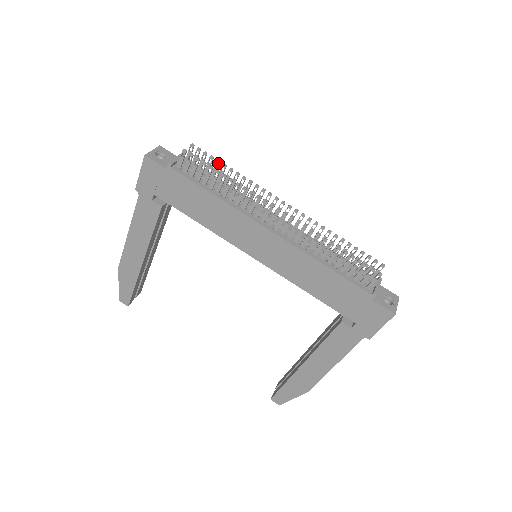
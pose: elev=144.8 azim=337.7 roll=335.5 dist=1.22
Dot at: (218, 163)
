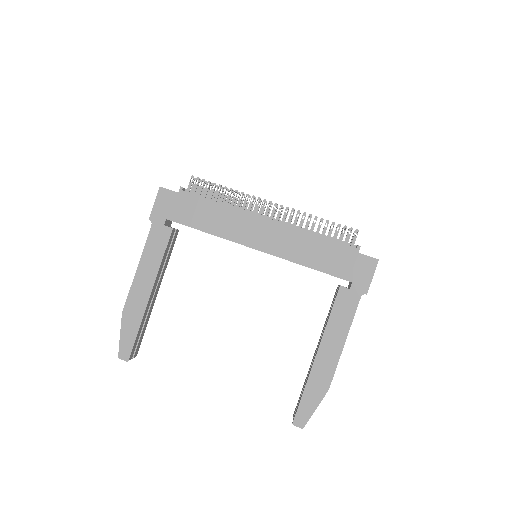
Dot at: (217, 187)
